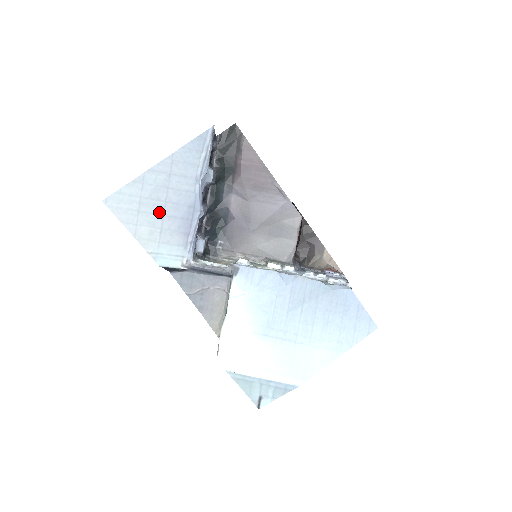
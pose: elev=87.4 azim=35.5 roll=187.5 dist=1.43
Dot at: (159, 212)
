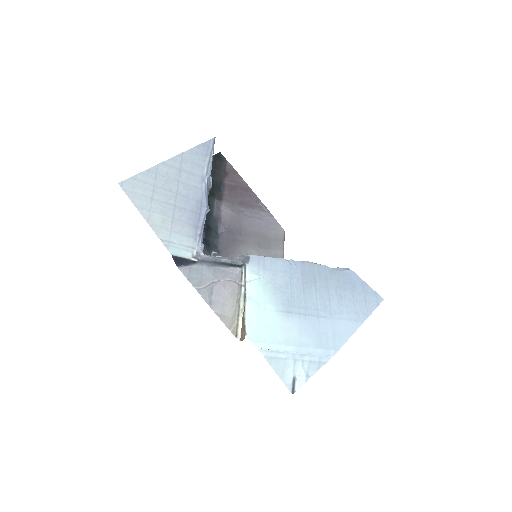
Dot at: (171, 202)
